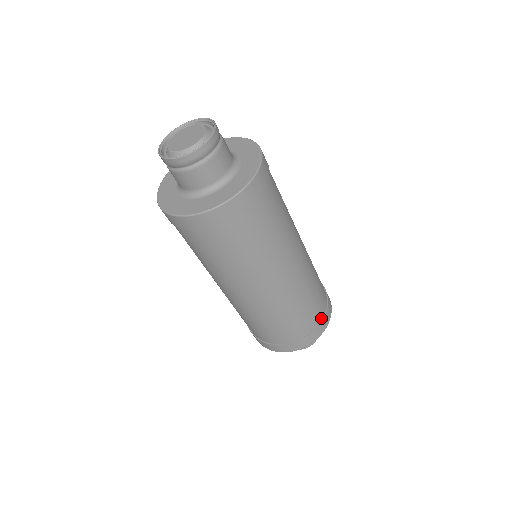
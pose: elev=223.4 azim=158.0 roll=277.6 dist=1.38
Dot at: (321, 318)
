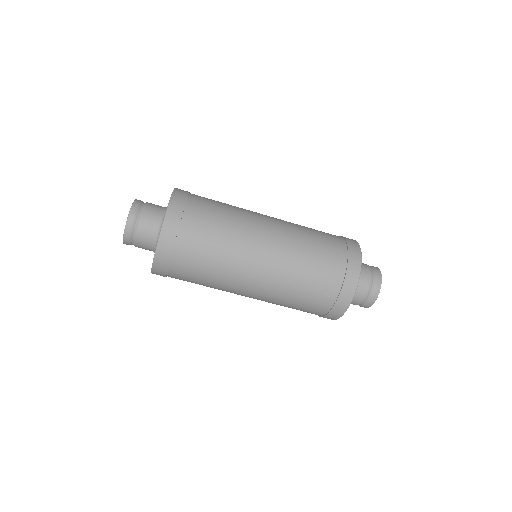
Dot at: (336, 297)
